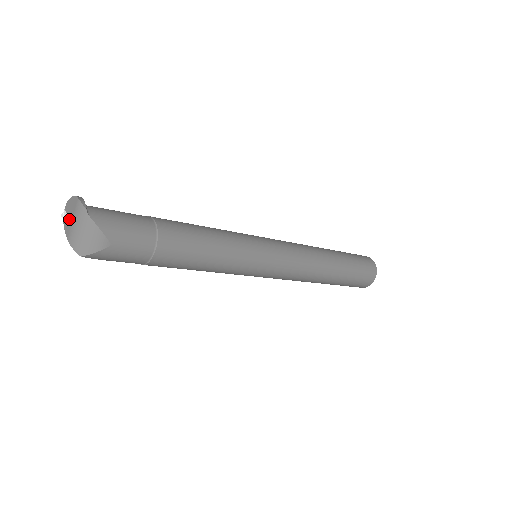
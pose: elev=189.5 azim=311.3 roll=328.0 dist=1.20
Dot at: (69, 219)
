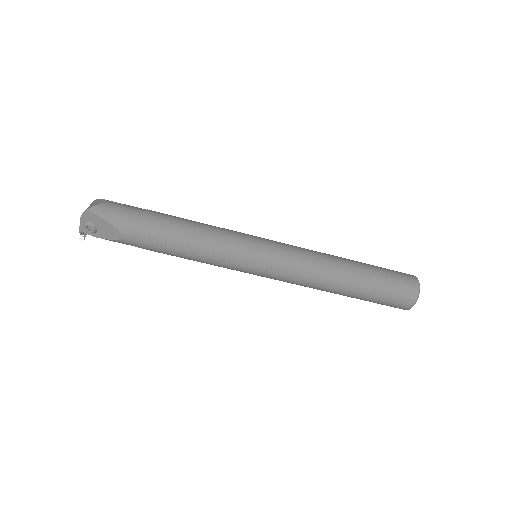
Dot at: occluded
